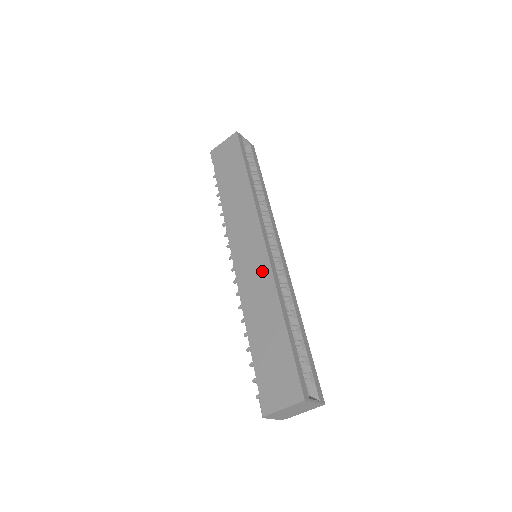
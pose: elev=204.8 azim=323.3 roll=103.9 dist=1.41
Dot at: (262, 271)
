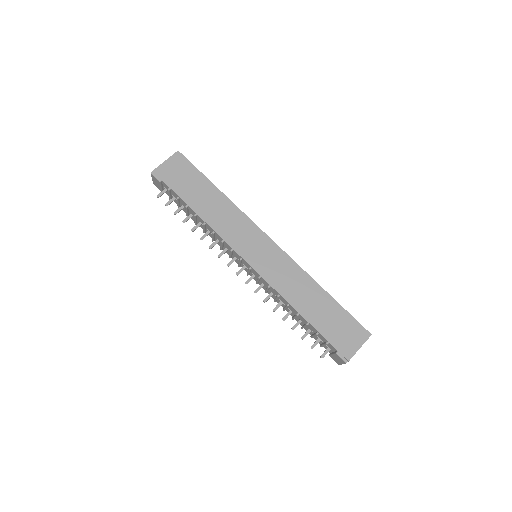
Dot at: (285, 263)
